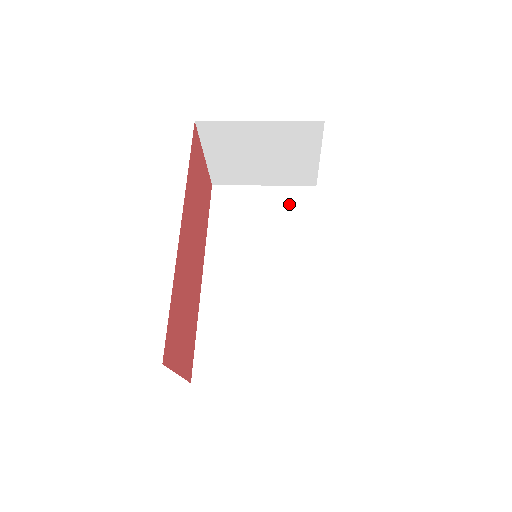
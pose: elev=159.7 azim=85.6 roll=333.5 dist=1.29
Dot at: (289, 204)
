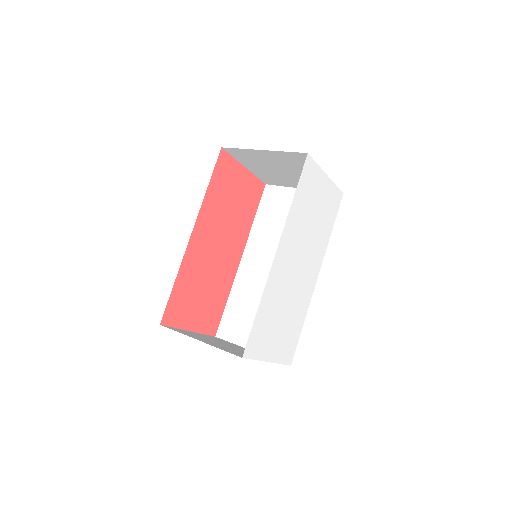
Dot at: occluded
